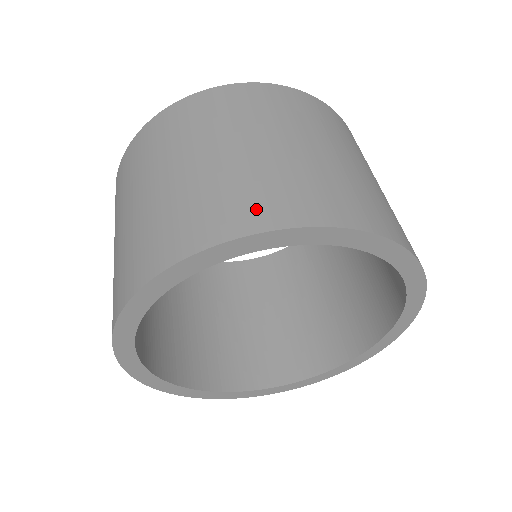
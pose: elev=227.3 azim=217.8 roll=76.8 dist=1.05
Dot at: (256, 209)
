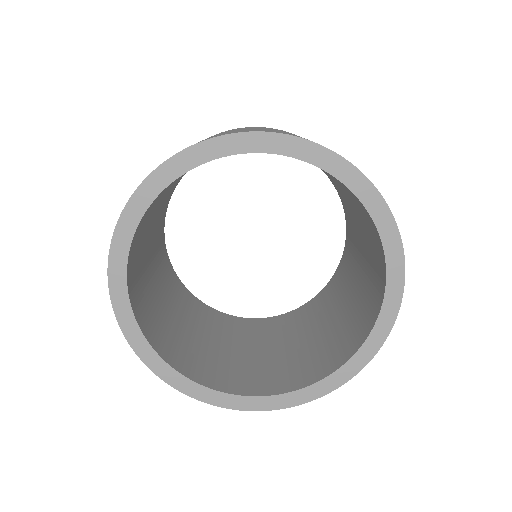
Dot at: occluded
